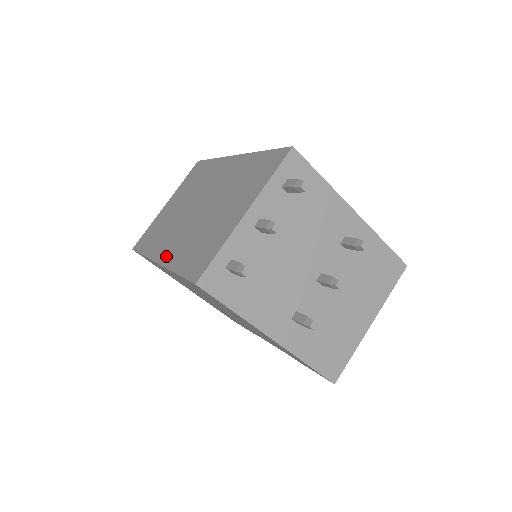
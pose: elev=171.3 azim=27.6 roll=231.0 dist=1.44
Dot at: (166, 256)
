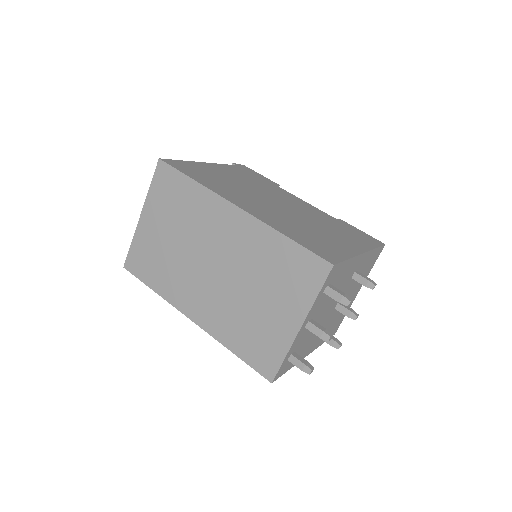
Dot at: (202, 319)
